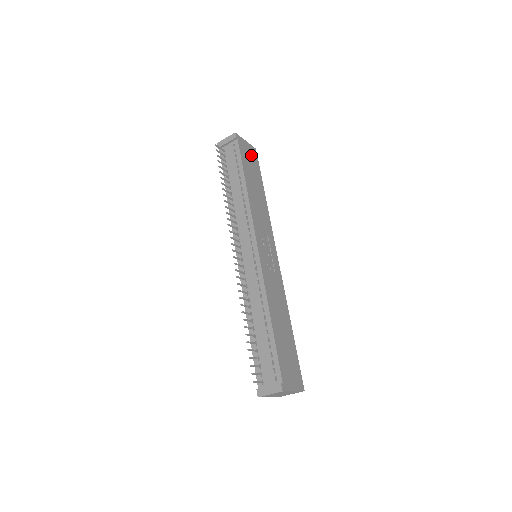
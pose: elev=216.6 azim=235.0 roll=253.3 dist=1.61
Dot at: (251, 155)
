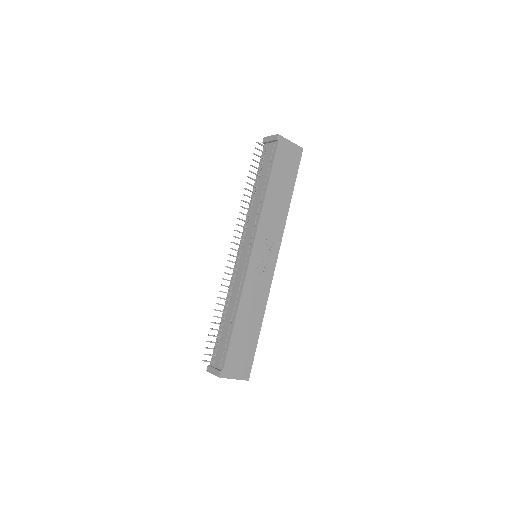
Dot at: (291, 157)
